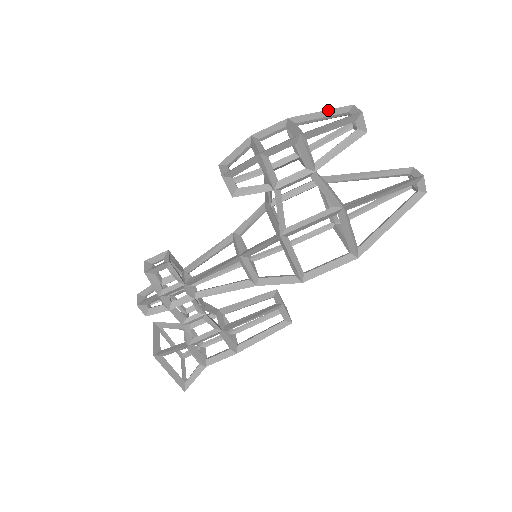
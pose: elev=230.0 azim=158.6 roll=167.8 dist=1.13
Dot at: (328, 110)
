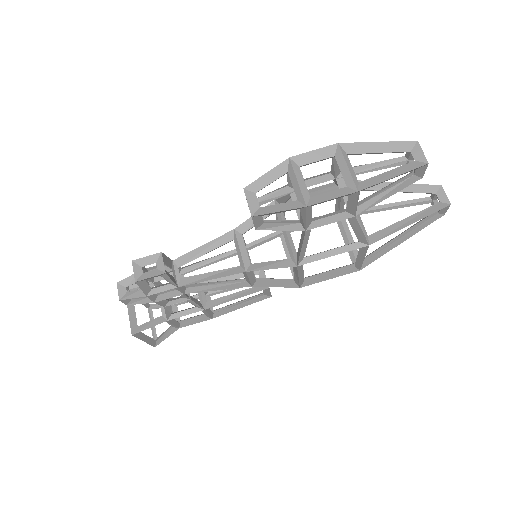
Dot at: (387, 142)
